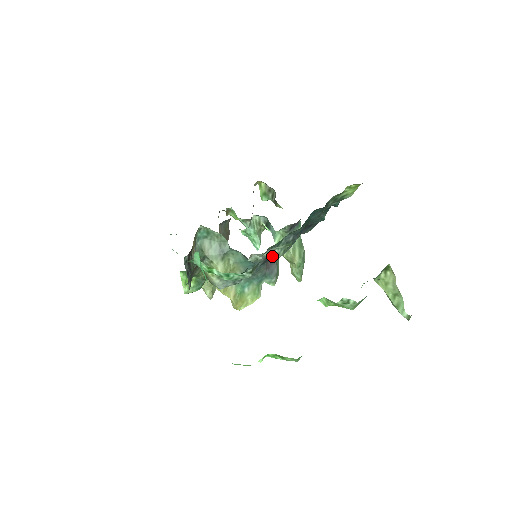
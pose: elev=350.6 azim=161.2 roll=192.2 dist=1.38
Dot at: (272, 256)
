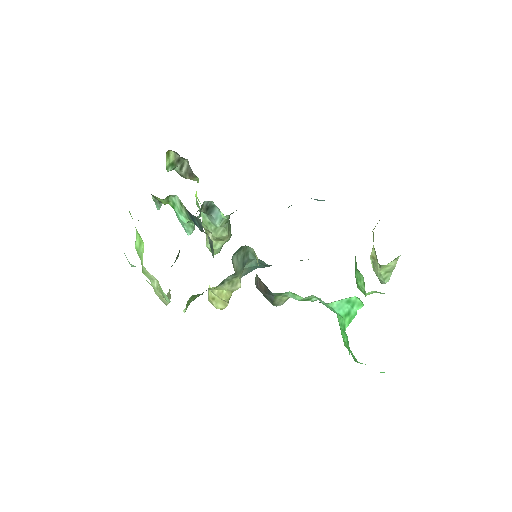
Dot at: (302, 260)
